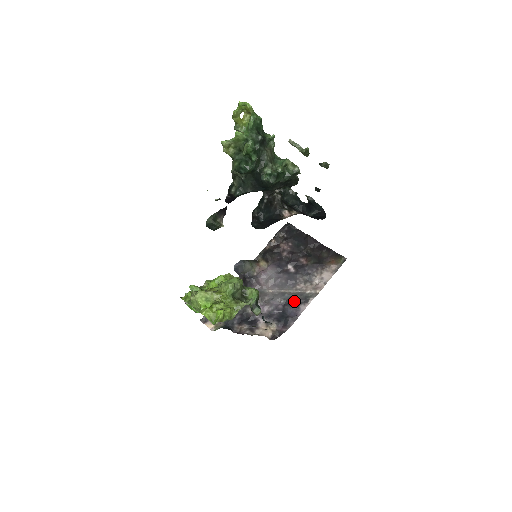
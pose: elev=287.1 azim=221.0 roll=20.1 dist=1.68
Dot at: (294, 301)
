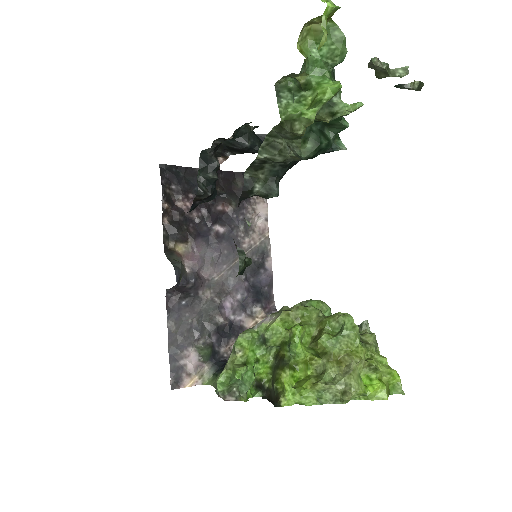
Dot at: (256, 266)
